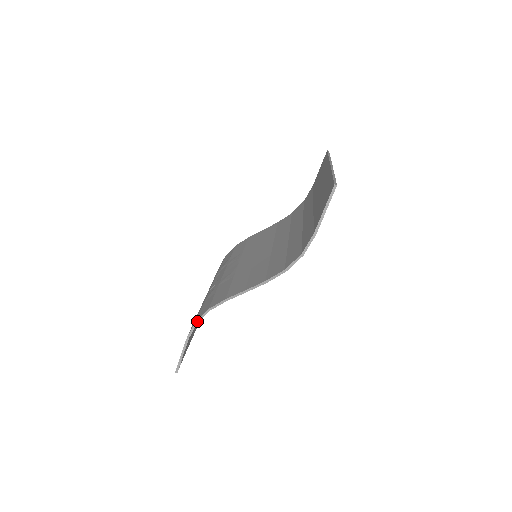
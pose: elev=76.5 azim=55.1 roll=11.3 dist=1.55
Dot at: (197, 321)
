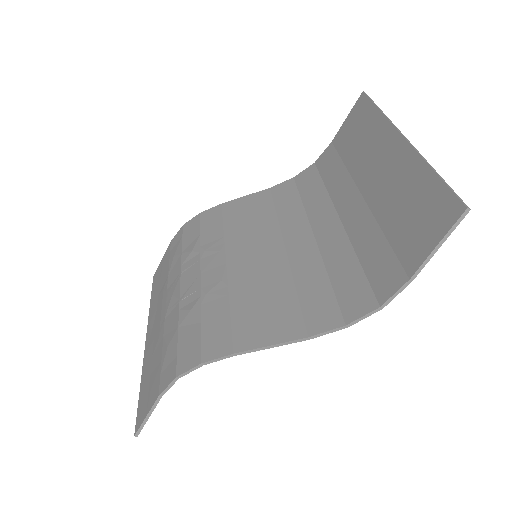
Dot at: (179, 377)
